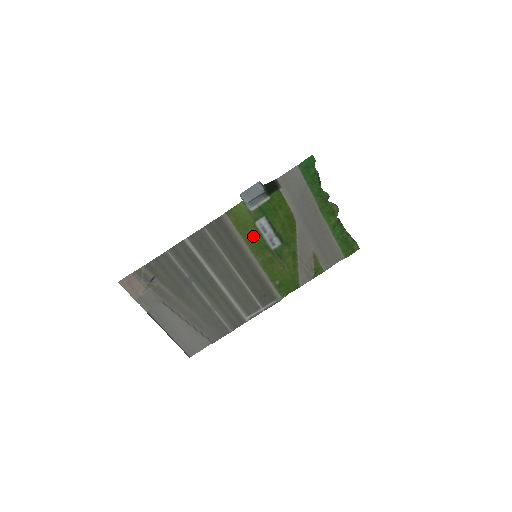
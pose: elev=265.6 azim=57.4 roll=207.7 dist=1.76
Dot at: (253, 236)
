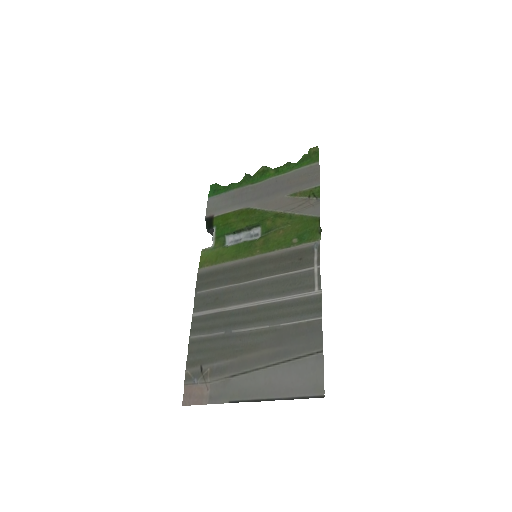
Dot at: (233, 251)
